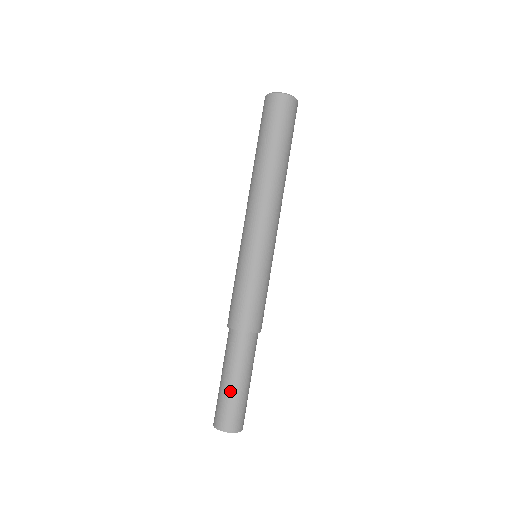
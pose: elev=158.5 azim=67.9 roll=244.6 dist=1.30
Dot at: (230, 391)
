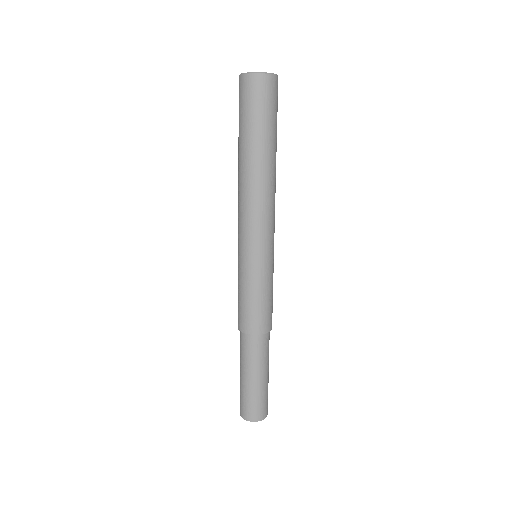
Dot at: (260, 387)
